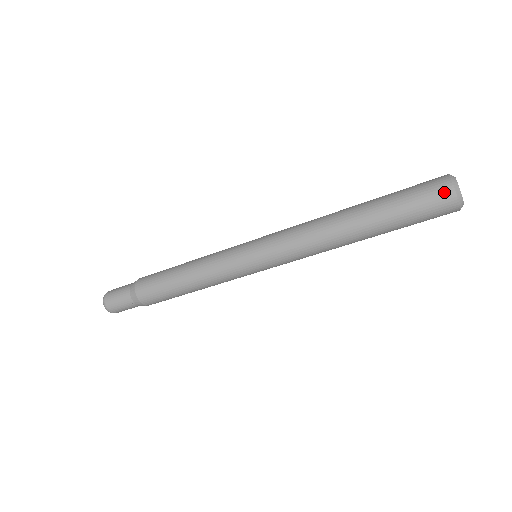
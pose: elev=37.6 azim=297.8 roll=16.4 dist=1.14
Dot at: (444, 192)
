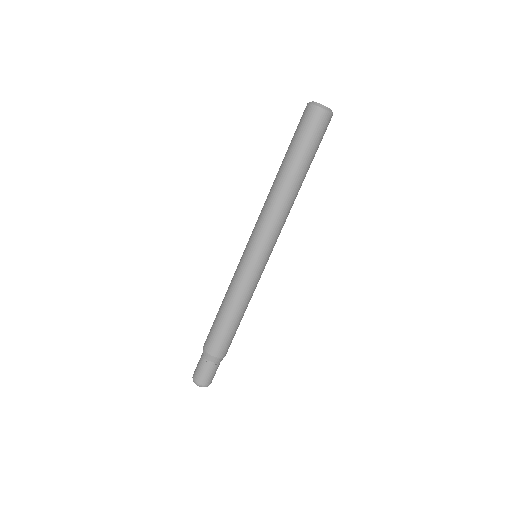
Dot at: (315, 114)
